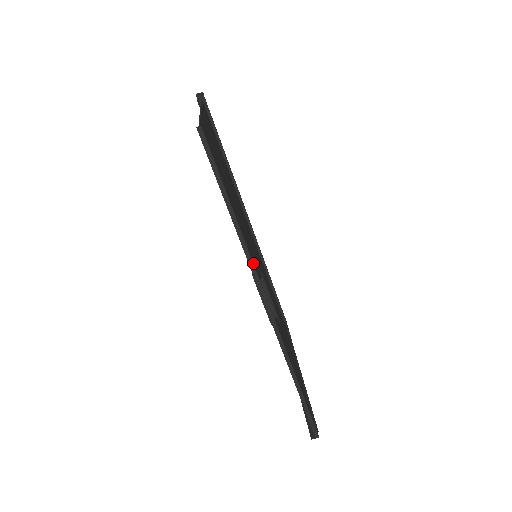
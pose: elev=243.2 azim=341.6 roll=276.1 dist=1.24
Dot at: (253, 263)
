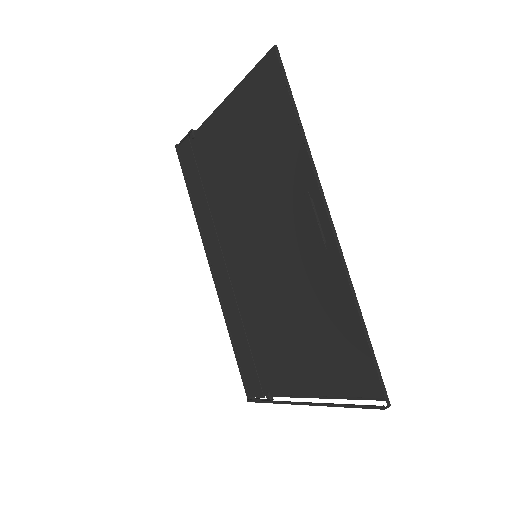
Dot at: (314, 168)
